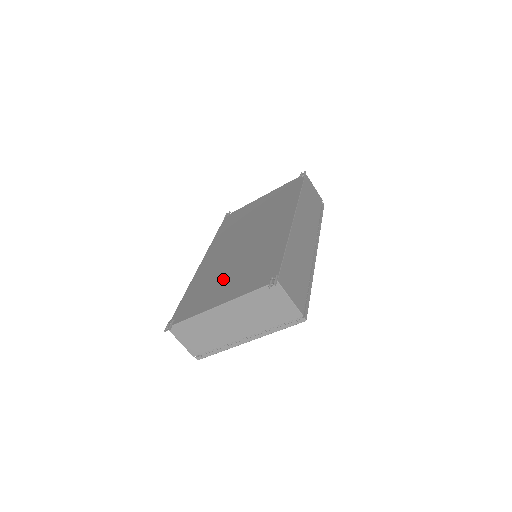
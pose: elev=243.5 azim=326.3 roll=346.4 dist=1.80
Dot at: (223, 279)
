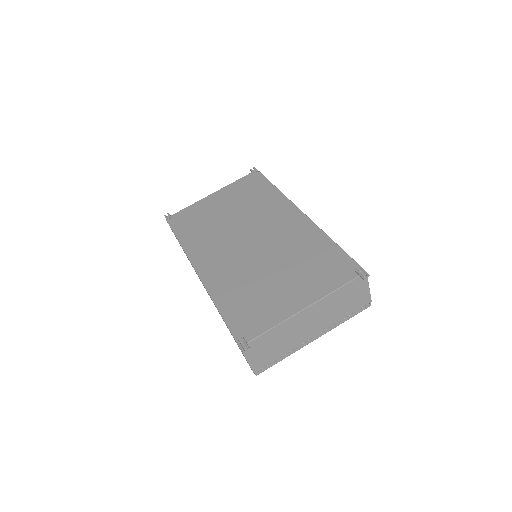
Dot at: (272, 282)
